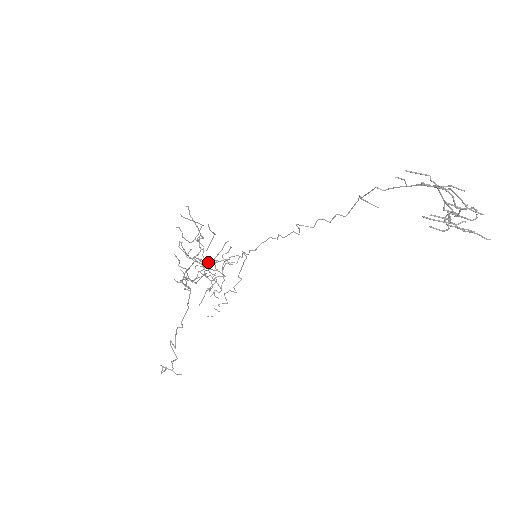
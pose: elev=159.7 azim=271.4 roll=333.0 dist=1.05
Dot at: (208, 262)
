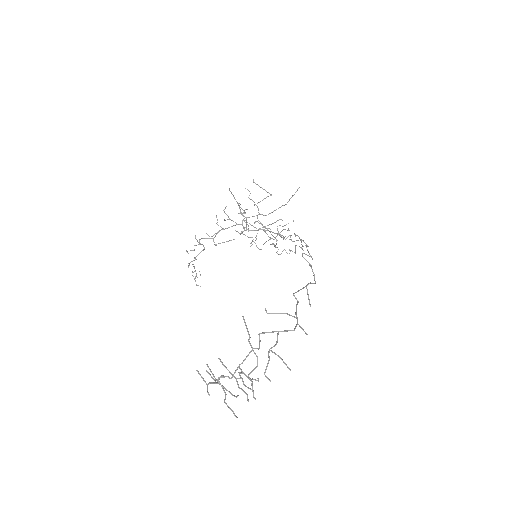
Dot at: (242, 232)
